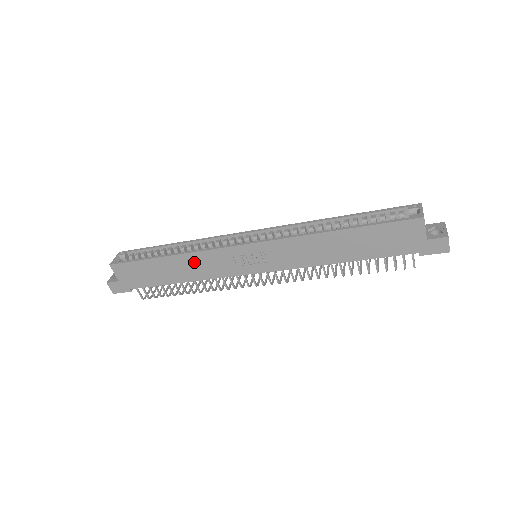
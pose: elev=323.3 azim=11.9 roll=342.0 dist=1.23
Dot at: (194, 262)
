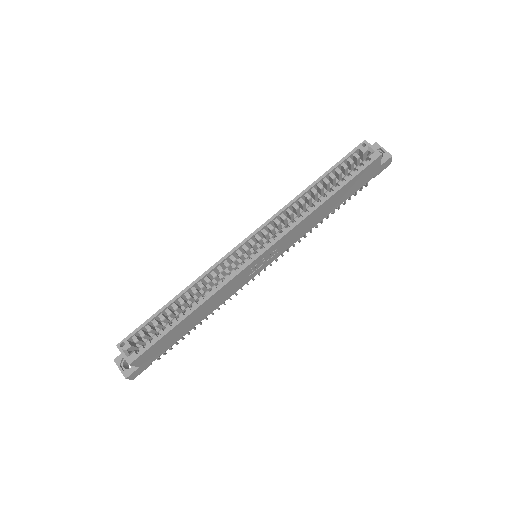
Dot at: (213, 300)
